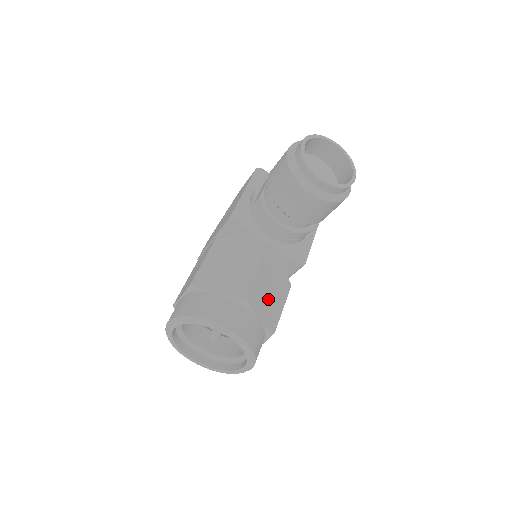
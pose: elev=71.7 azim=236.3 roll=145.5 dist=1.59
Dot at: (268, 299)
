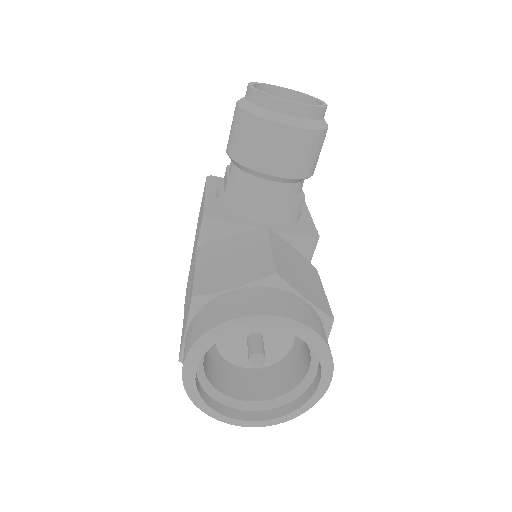
Dot at: (302, 279)
